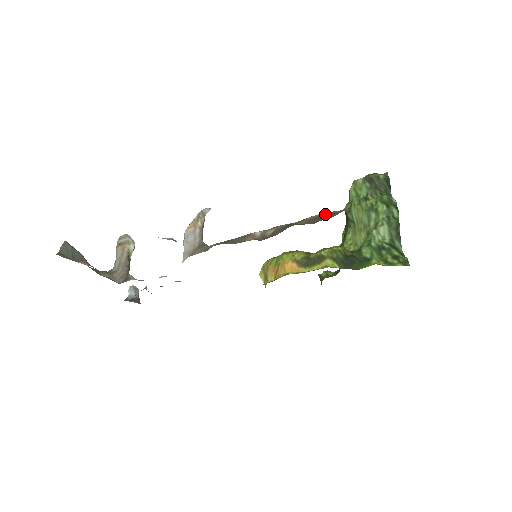
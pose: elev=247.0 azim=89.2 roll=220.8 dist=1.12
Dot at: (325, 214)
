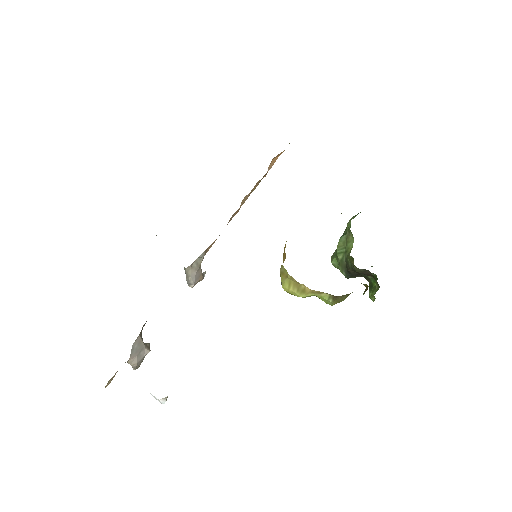
Dot at: occluded
